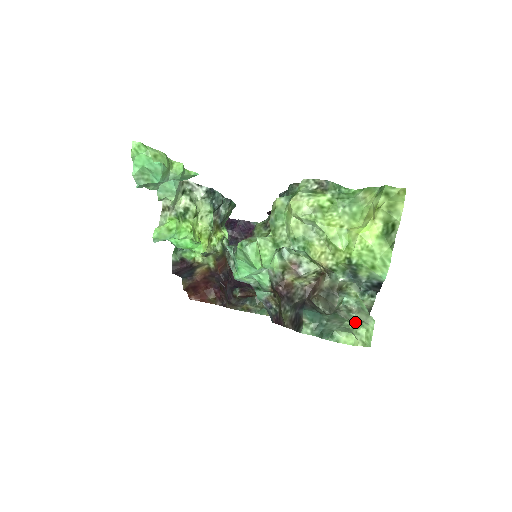
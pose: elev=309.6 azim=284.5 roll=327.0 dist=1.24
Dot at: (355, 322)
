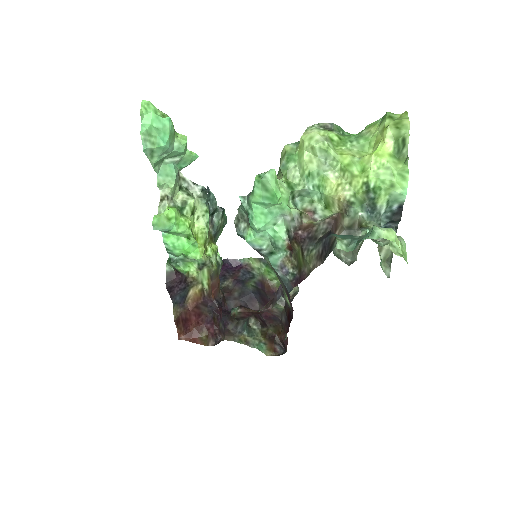
Dot at: occluded
